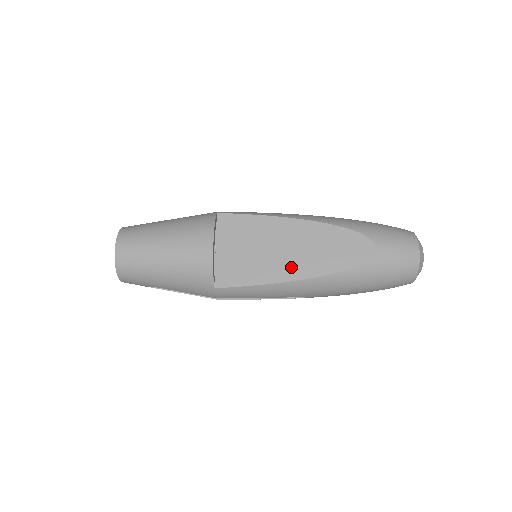
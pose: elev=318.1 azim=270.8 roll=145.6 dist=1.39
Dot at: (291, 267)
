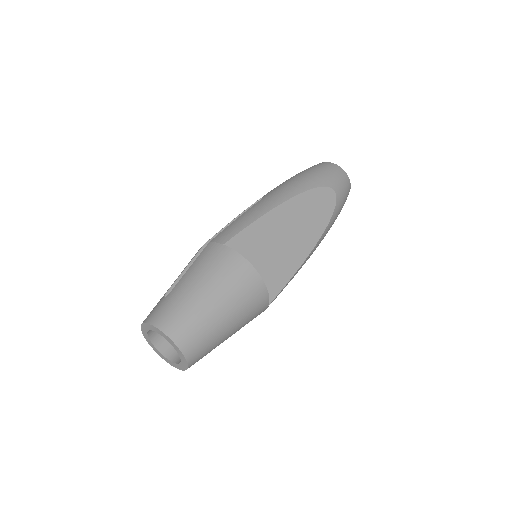
Dot at: (301, 246)
